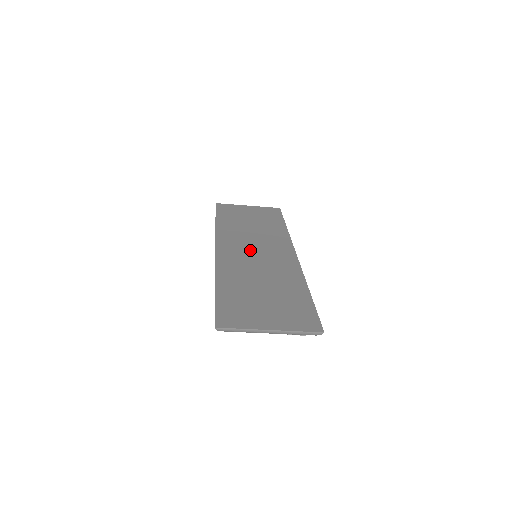
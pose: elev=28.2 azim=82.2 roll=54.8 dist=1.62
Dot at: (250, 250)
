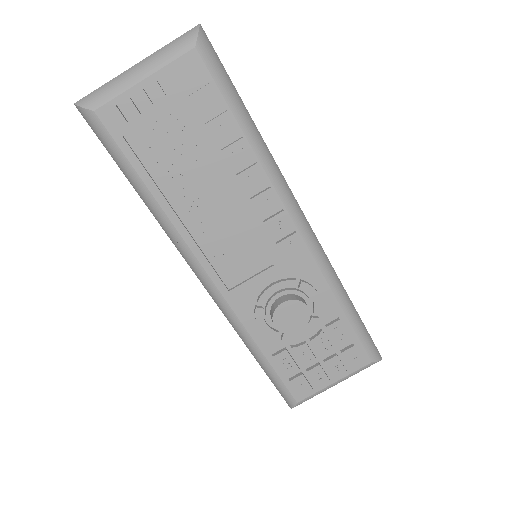
Dot at: occluded
